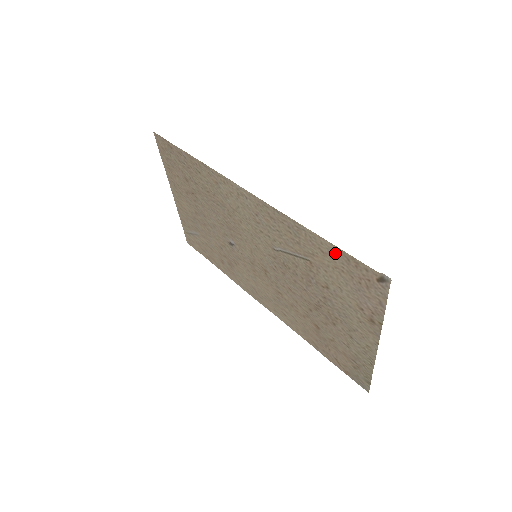
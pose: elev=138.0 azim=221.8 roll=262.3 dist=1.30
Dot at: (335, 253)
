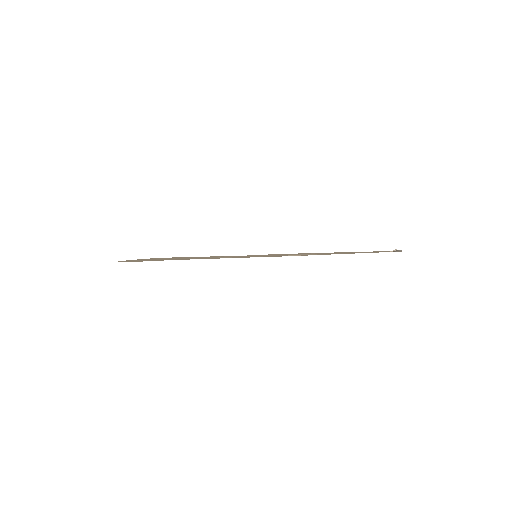
Dot at: occluded
